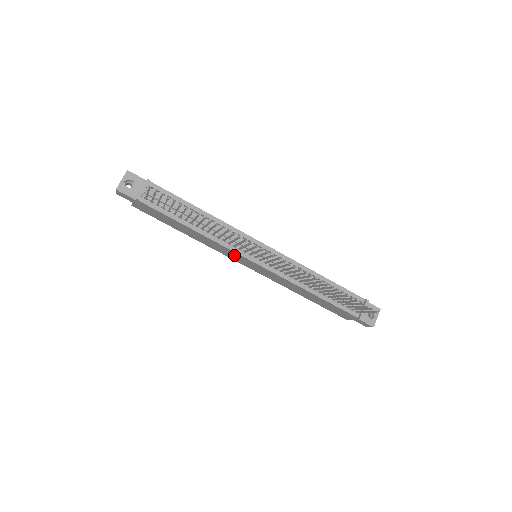
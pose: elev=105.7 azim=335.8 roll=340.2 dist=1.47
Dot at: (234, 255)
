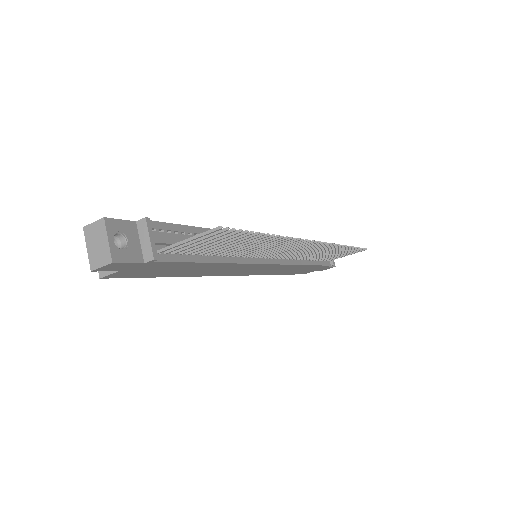
Dot at: (243, 269)
